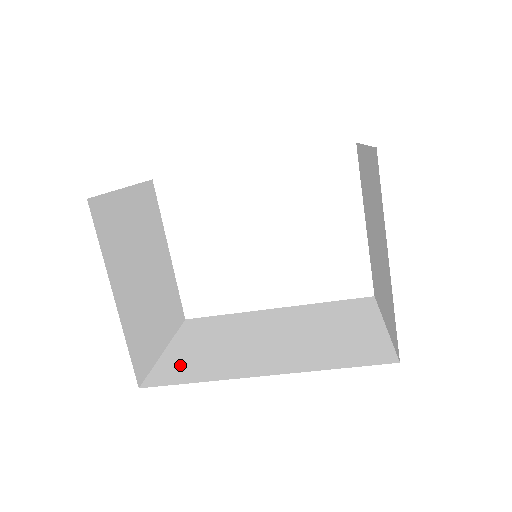
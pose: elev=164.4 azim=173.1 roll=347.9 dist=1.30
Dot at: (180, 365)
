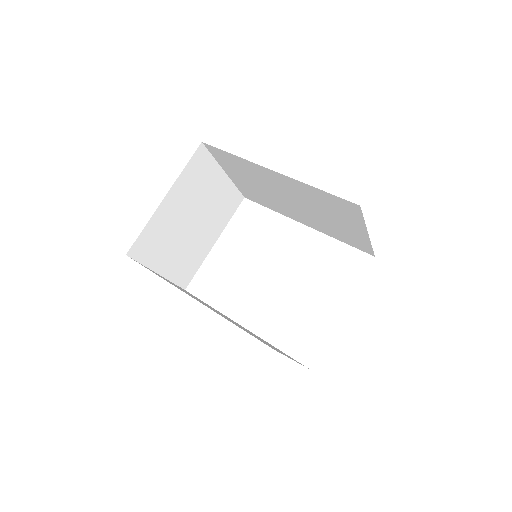
Dot at: (157, 274)
